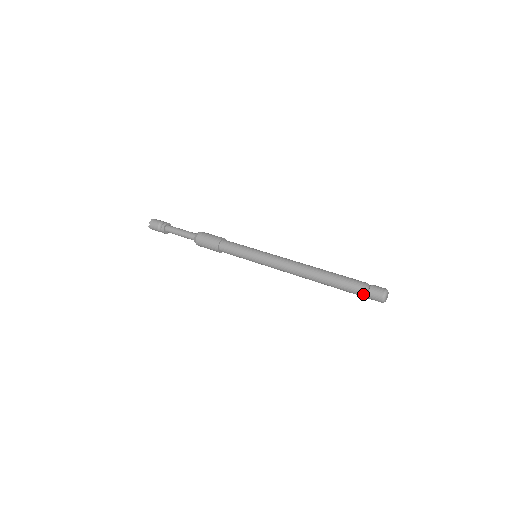
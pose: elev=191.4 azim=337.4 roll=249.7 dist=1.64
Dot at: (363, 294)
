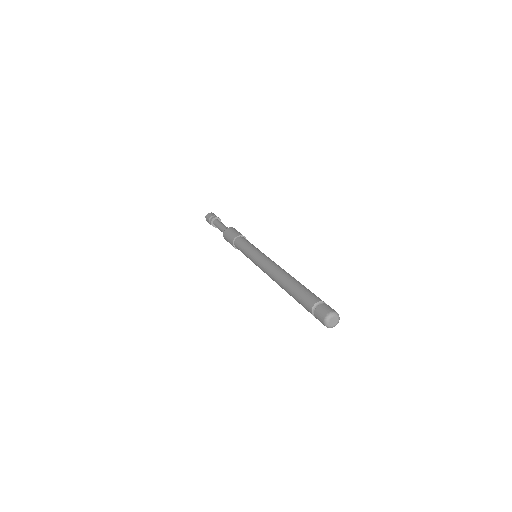
Dot at: (312, 307)
